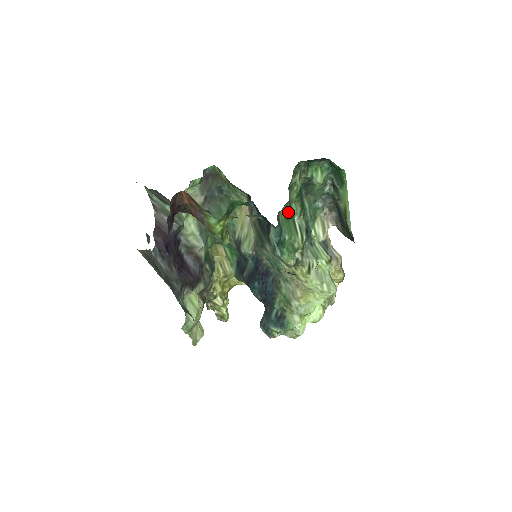
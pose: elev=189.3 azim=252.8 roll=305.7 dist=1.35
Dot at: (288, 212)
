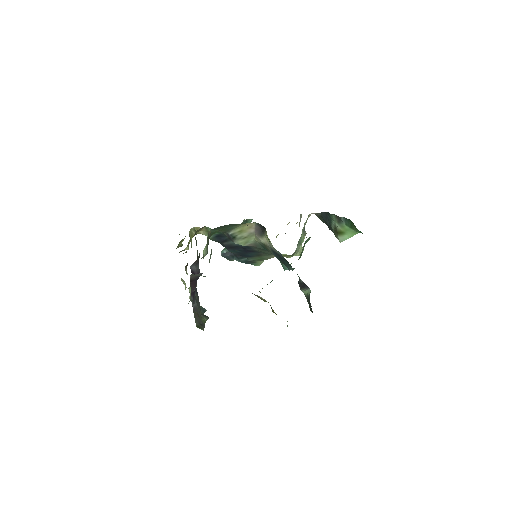
Dot at: (303, 247)
